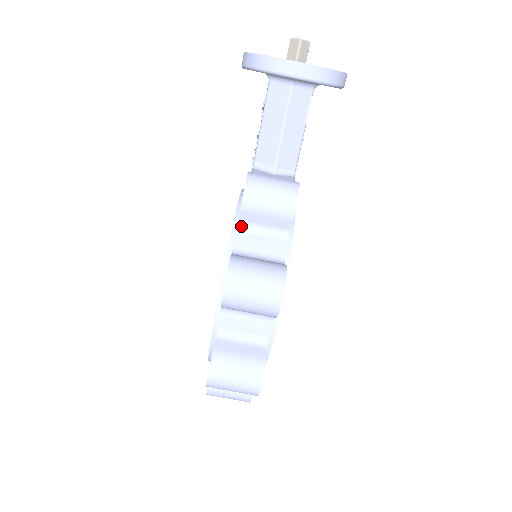
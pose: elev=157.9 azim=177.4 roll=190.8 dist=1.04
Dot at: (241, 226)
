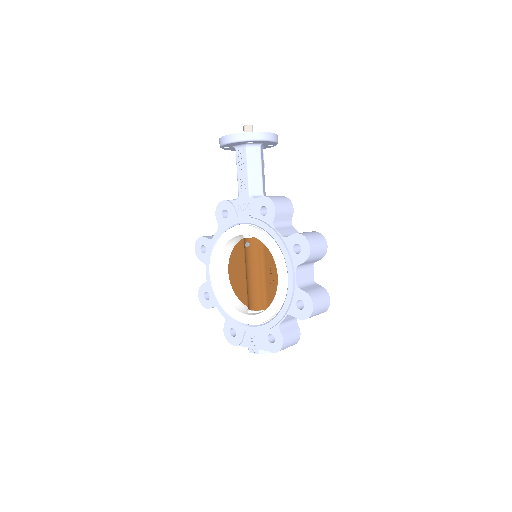
Dot at: (275, 225)
